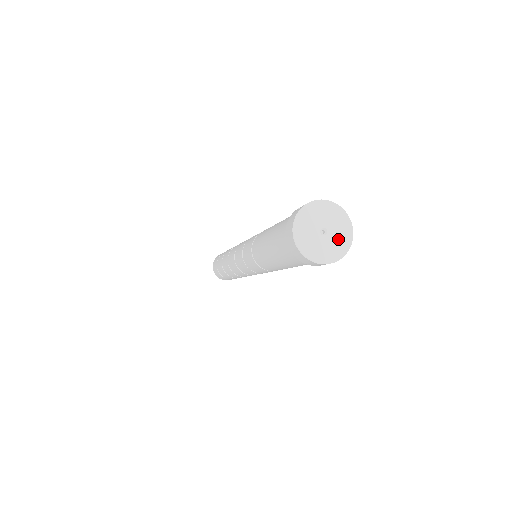
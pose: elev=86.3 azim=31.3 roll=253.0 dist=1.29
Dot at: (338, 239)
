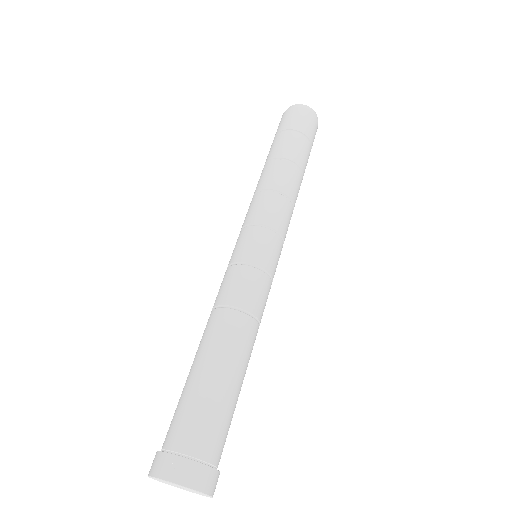
Dot at: (195, 492)
